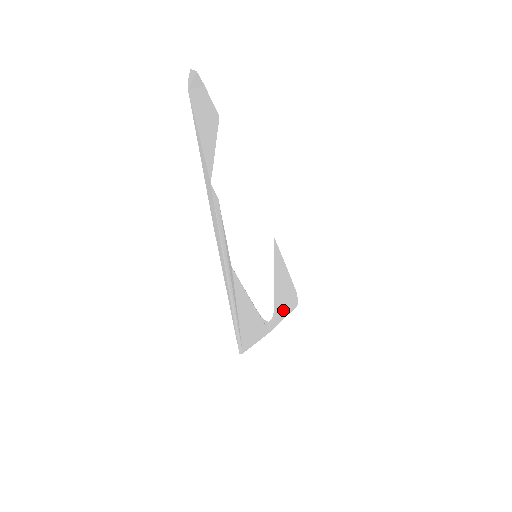
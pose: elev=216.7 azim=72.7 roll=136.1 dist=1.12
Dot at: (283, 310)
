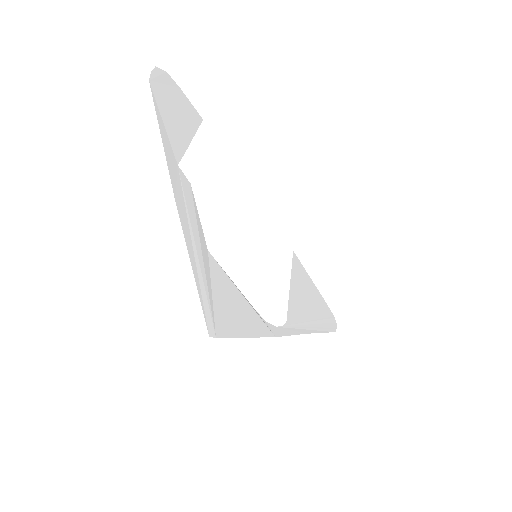
Dot at: (306, 326)
